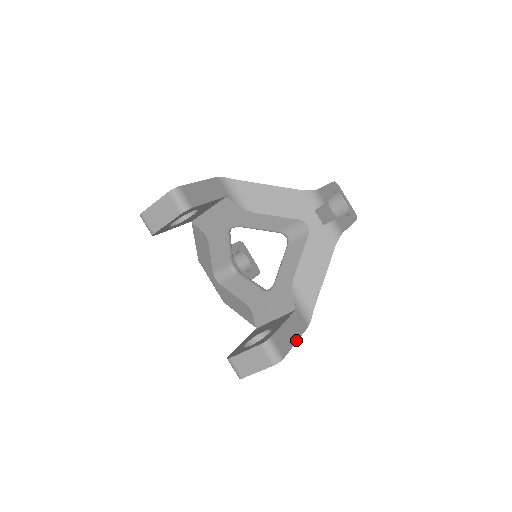
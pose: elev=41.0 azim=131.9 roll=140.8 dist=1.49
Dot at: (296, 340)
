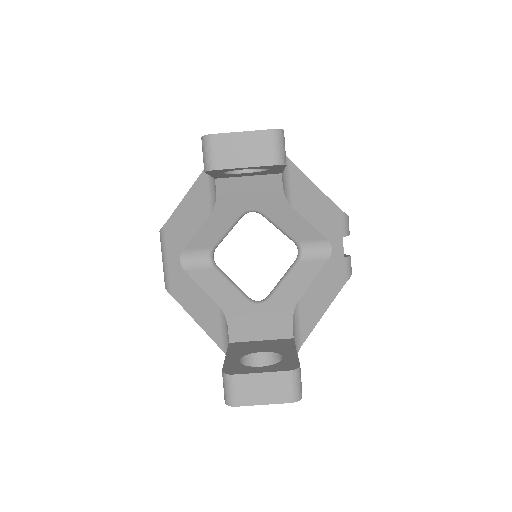
Dot at: occluded
